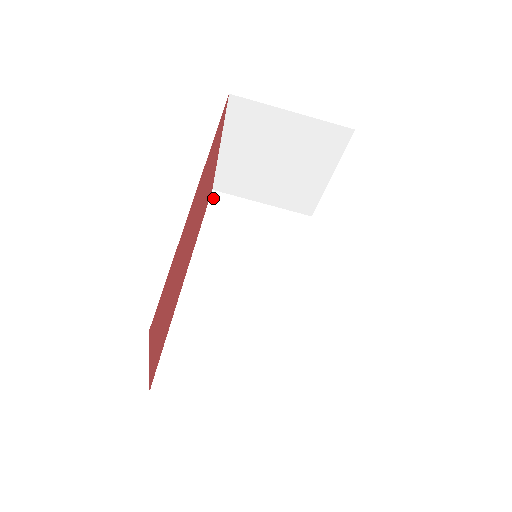
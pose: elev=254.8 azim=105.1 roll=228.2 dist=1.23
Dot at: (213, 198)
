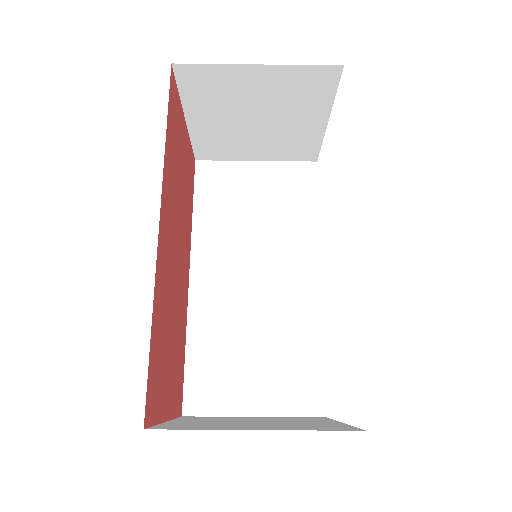
Dot at: (198, 171)
